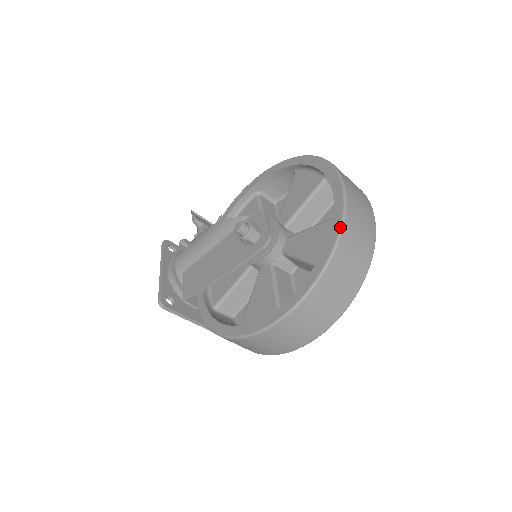
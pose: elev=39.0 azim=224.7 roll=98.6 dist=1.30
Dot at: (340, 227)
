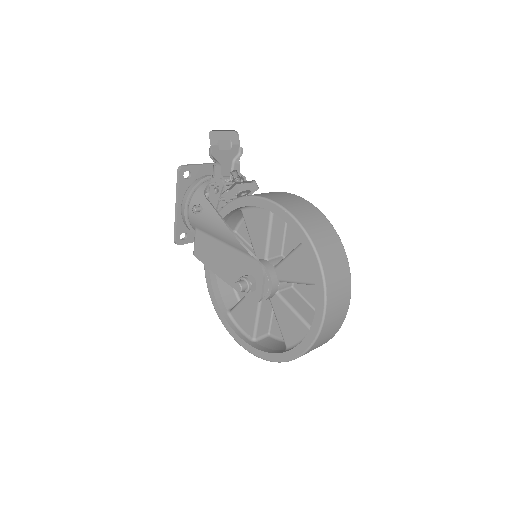
Dot at: (303, 353)
